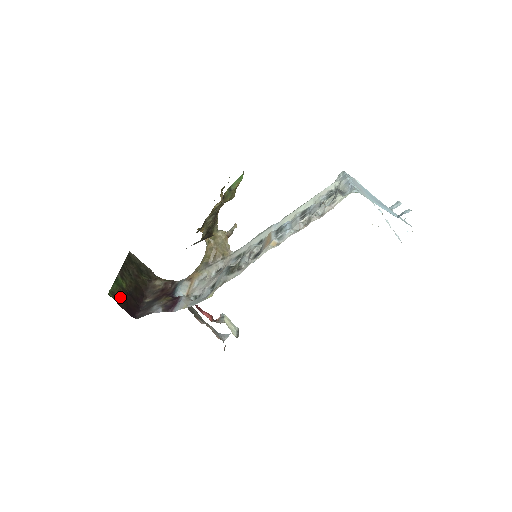
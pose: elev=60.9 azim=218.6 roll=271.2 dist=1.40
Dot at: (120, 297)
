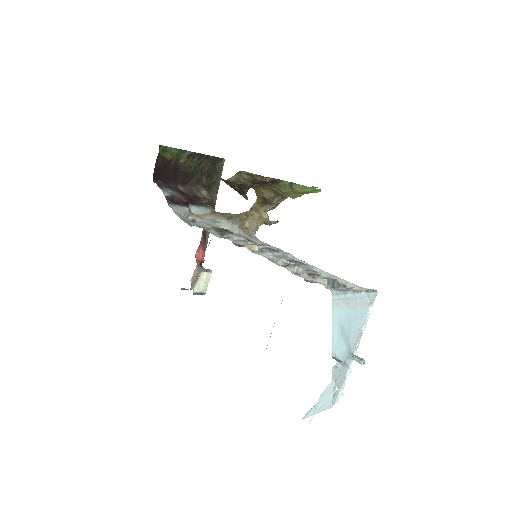
Dot at: (166, 158)
